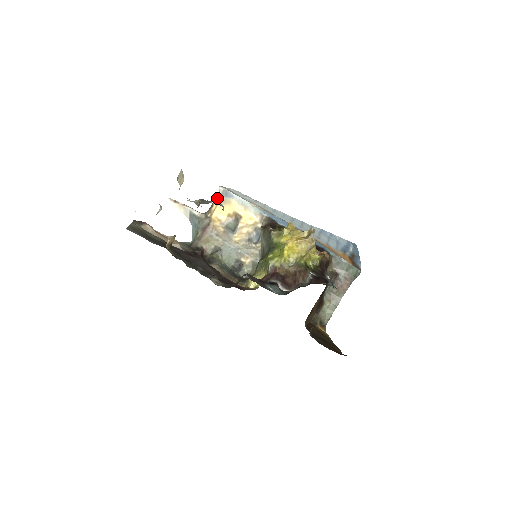
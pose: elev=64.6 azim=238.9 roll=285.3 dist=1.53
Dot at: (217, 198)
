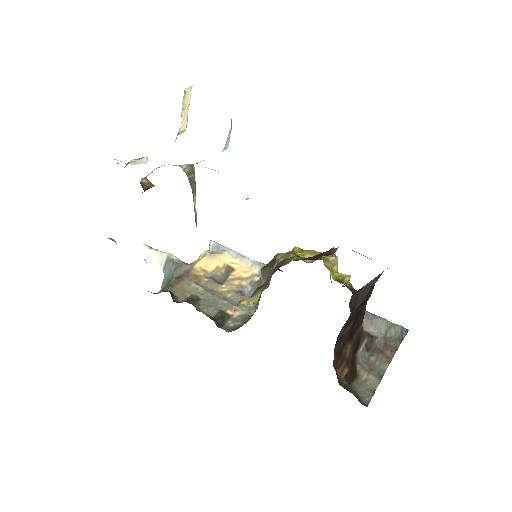
Dot at: (205, 251)
